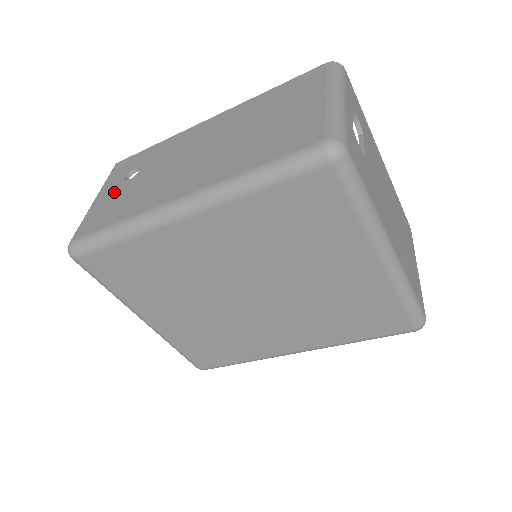
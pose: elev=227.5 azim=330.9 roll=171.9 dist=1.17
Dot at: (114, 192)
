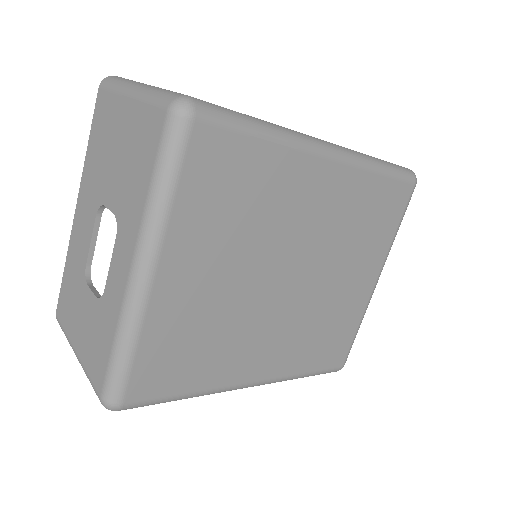
Dot at: occluded
